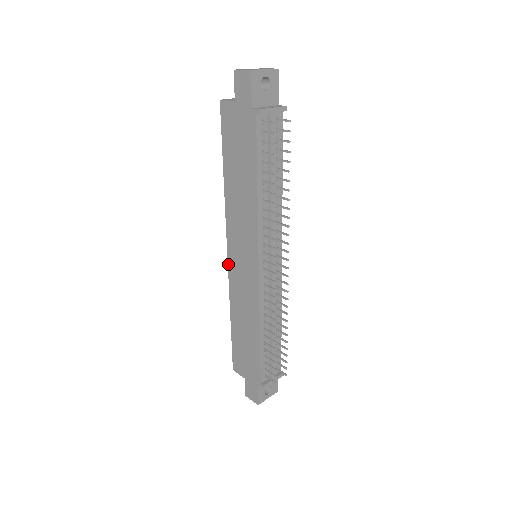
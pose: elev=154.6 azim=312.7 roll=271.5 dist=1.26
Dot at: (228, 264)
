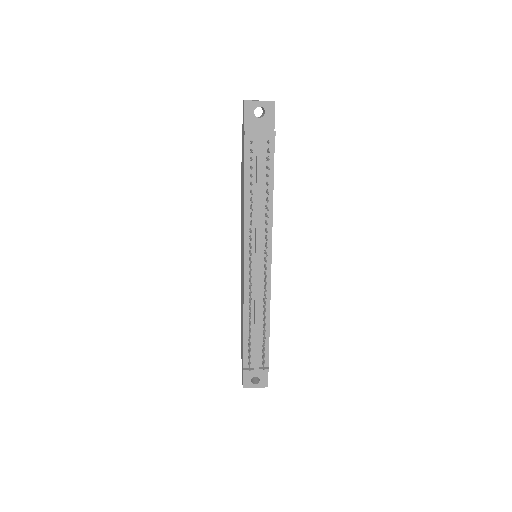
Dot at: (241, 259)
